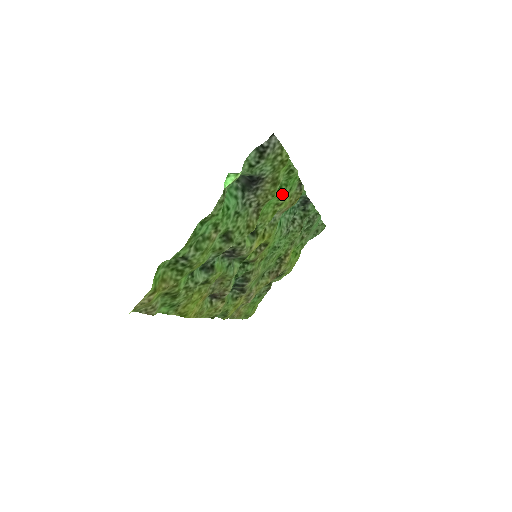
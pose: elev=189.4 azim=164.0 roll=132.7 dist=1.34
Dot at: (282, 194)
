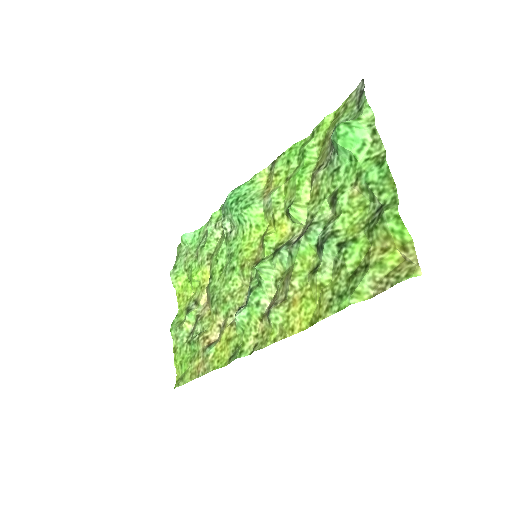
Dot at: (298, 163)
